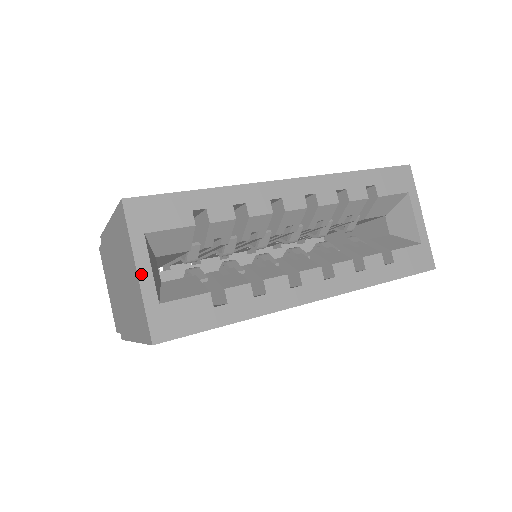
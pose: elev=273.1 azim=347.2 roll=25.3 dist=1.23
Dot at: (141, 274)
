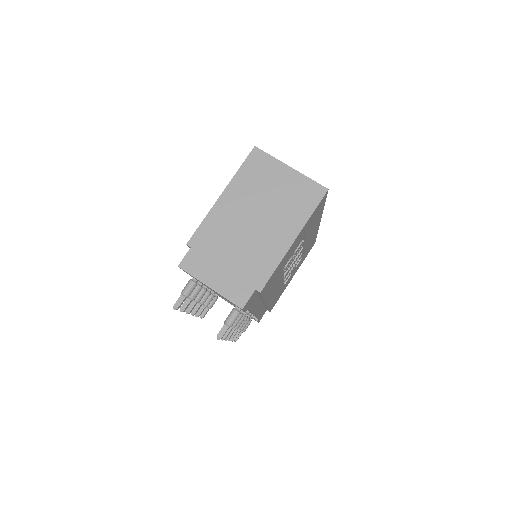
Dot at: (293, 169)
